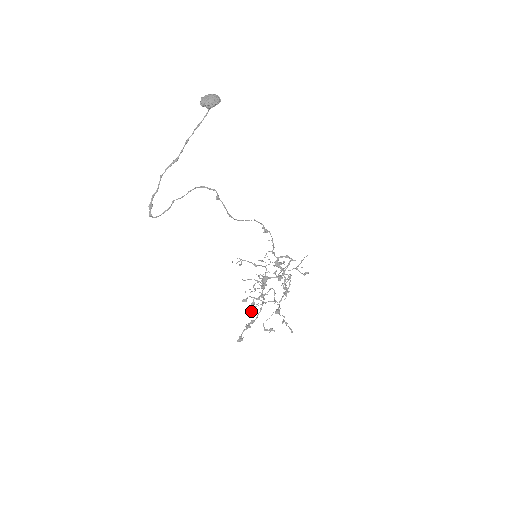
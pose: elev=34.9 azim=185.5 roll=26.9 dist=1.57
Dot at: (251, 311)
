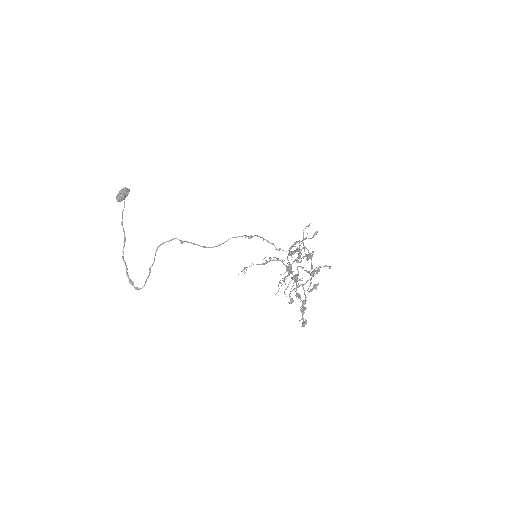
Dot at: (300, 301)
